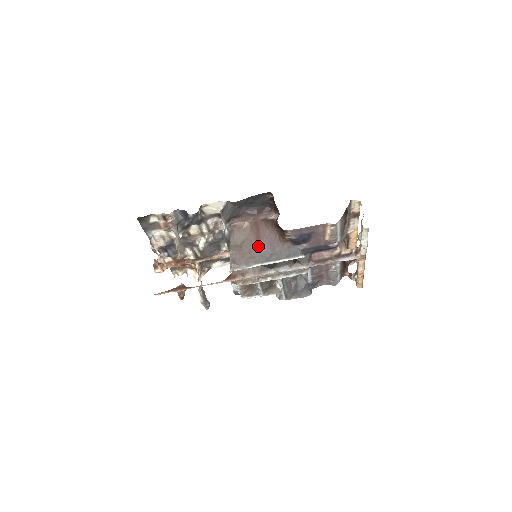
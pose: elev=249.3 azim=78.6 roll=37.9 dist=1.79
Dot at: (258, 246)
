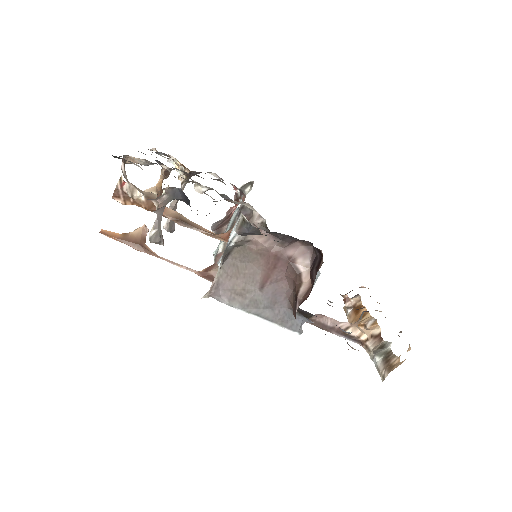
Dot at: (259, 287)
